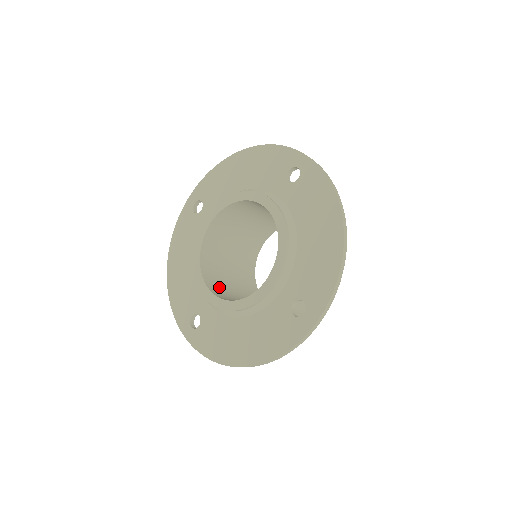
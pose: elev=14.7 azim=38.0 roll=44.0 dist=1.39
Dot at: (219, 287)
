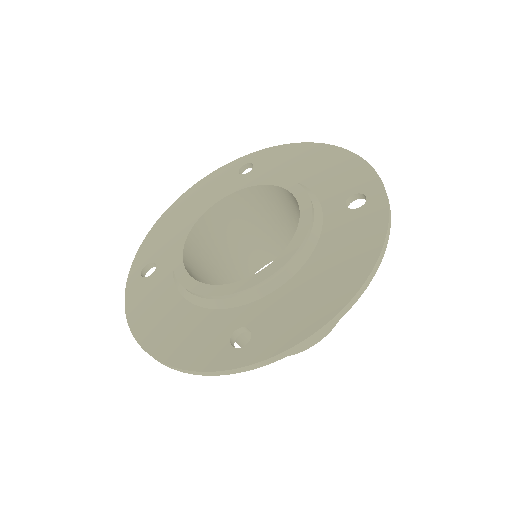
Dot at: (198, 257)
